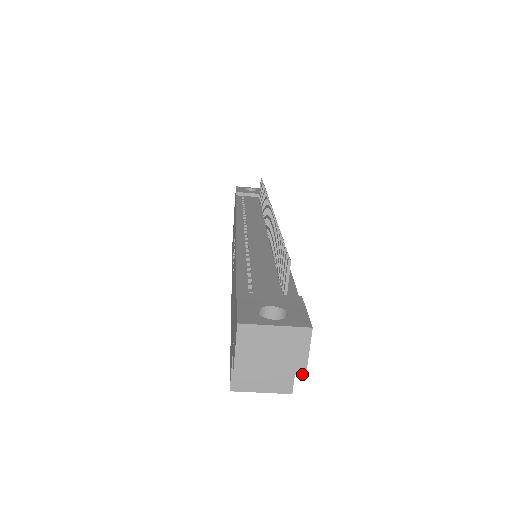
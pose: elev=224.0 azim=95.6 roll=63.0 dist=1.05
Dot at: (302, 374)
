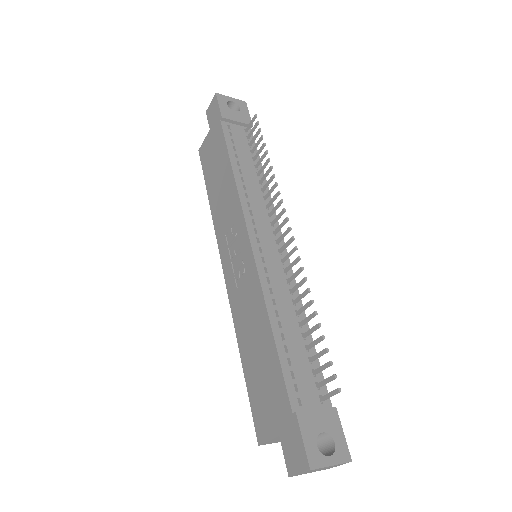
Dot at: occluded
